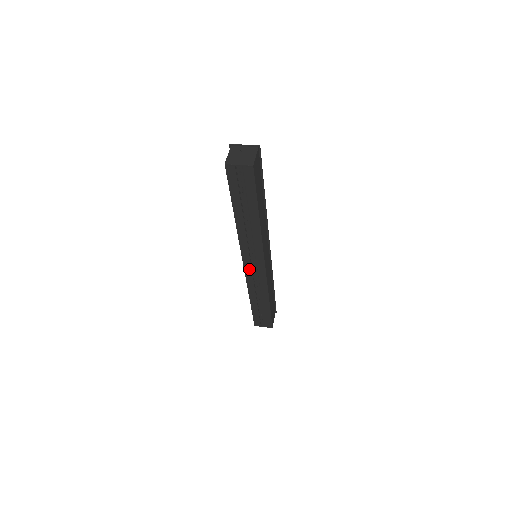
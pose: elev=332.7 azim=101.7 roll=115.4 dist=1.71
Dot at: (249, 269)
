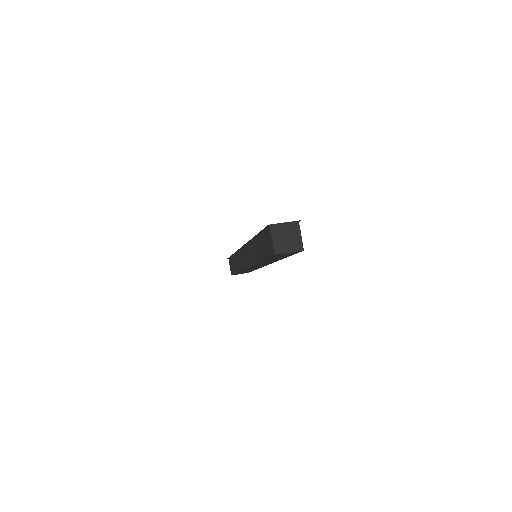
Dot at: occluded
